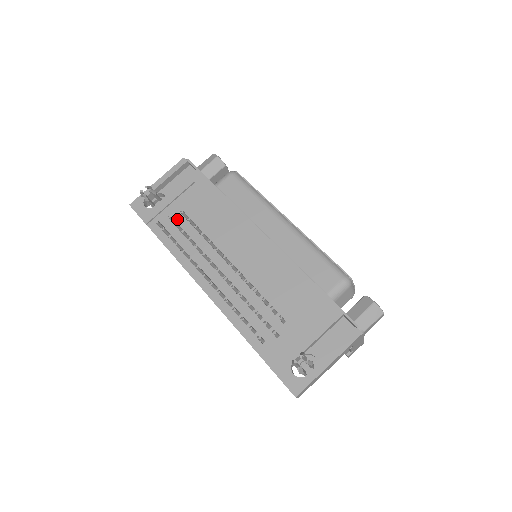
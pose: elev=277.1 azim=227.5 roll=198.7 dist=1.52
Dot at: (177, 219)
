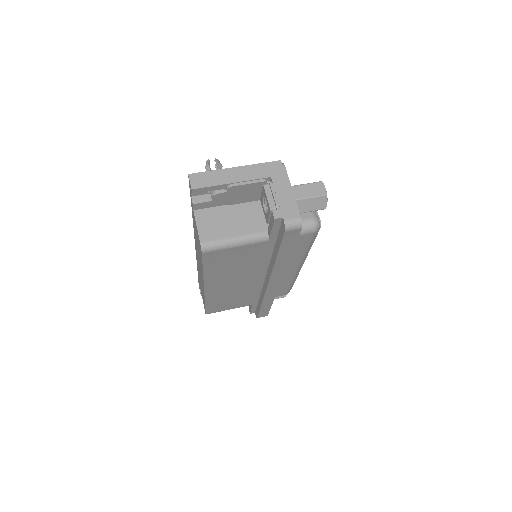
Dot at: occluded
